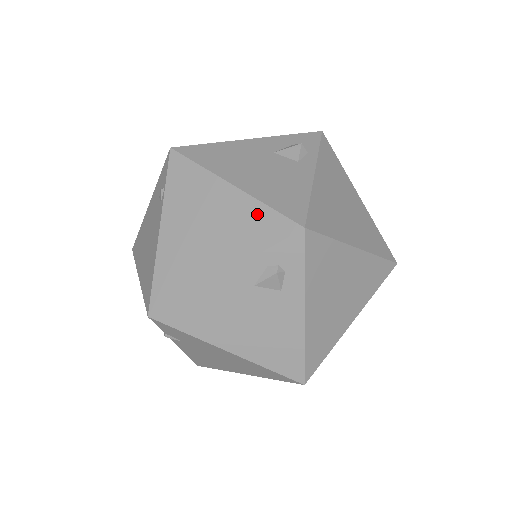
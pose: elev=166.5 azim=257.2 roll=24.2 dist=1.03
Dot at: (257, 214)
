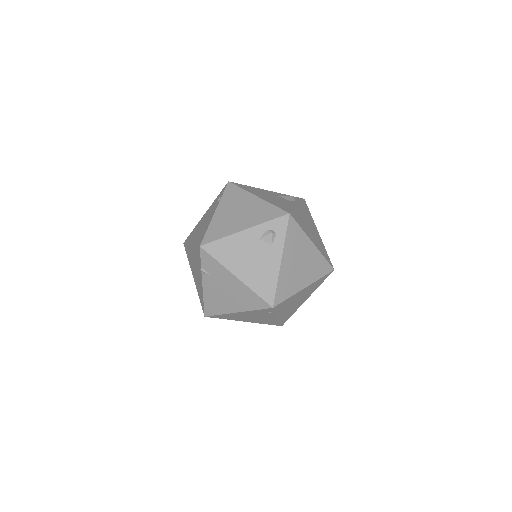
Dot at: (267, 208)
